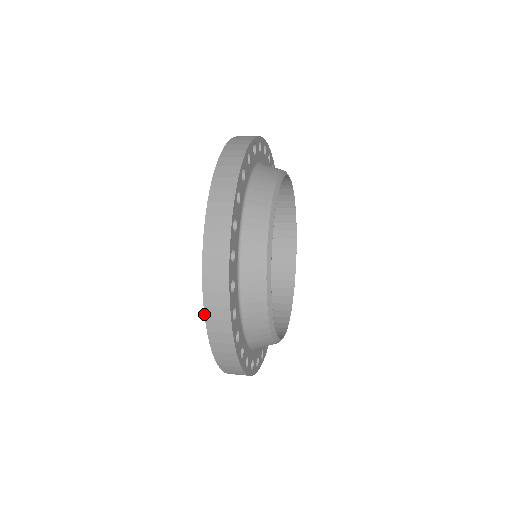
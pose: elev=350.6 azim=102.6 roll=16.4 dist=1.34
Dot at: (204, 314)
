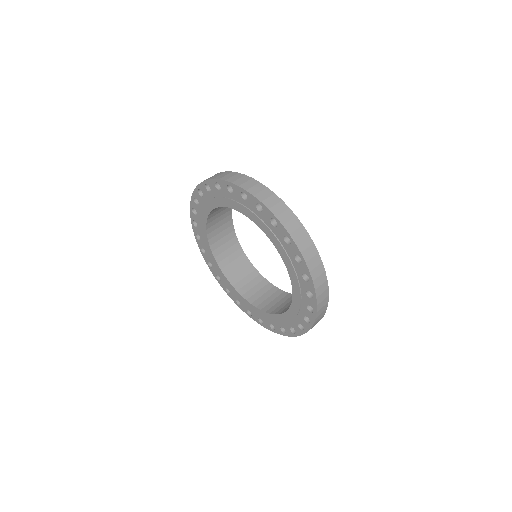
Dot at: (316, 295)
